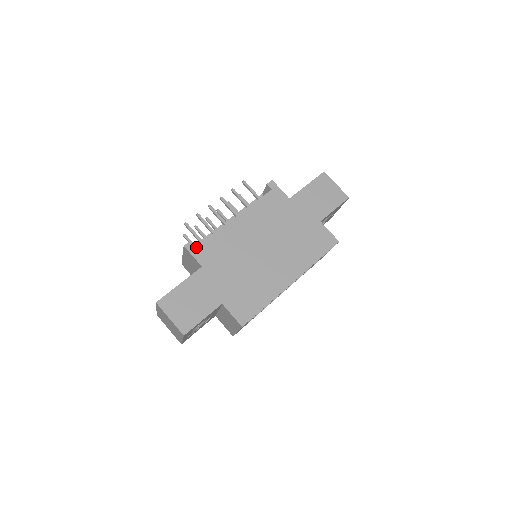
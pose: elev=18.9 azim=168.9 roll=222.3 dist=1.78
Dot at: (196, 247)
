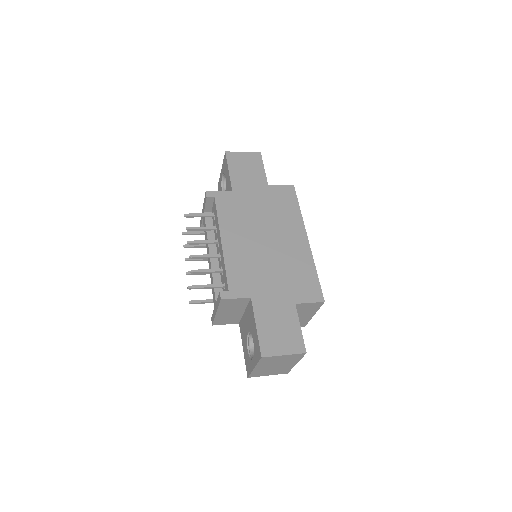
Dot at: (229, 290)
